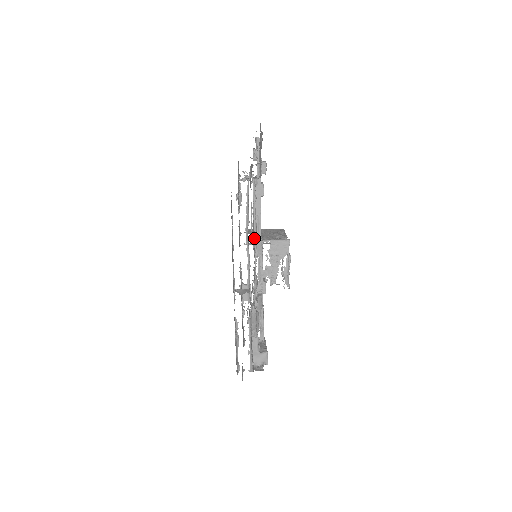
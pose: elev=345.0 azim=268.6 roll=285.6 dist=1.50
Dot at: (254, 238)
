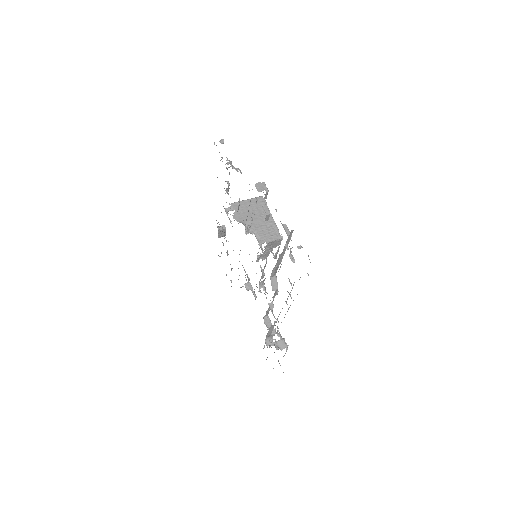
Dot at: (271, 276)
